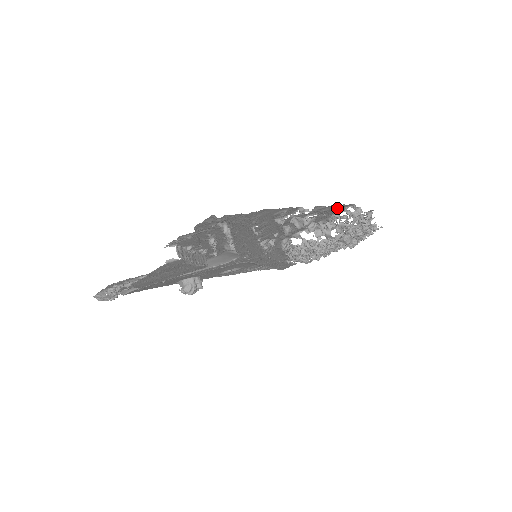
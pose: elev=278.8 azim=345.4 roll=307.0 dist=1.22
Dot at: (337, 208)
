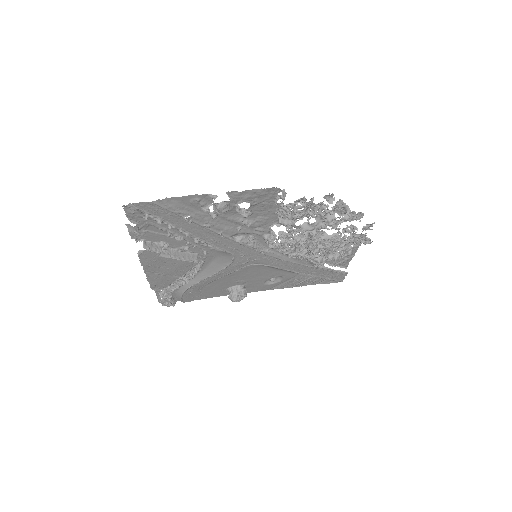
Dot at: (261, 193)
